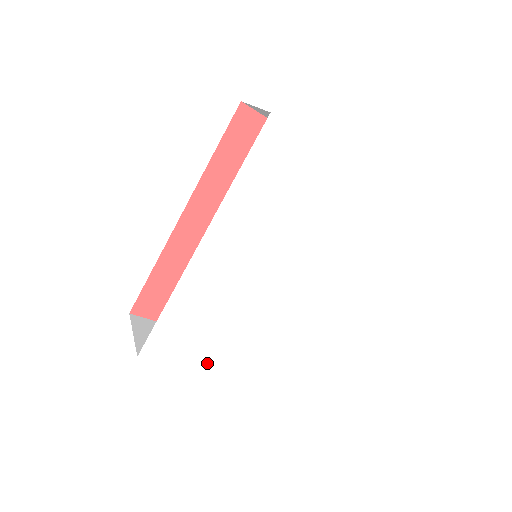
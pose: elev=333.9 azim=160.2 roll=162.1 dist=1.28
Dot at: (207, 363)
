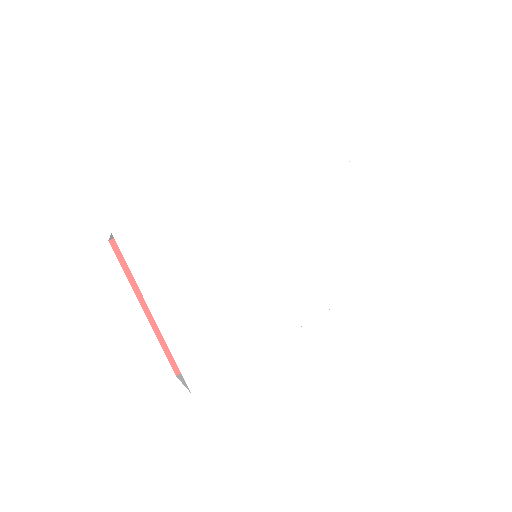
Dot at: (160, 299)
